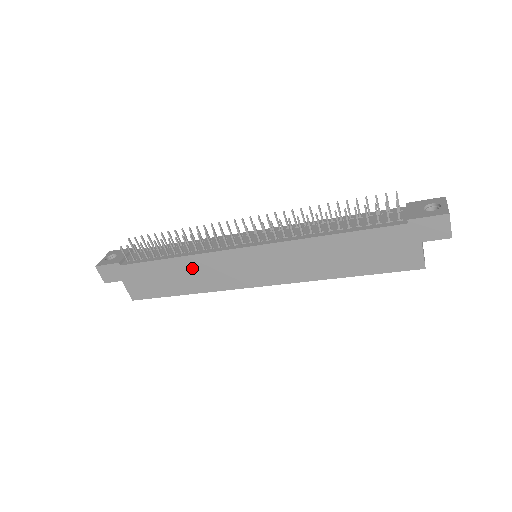
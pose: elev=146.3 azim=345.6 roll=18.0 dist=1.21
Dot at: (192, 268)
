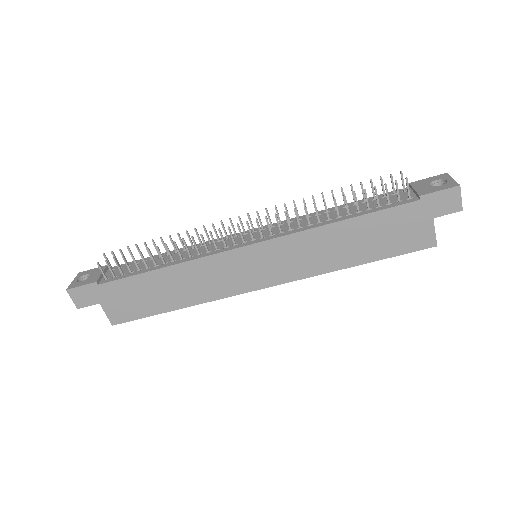
Dot at: (186, 277)
